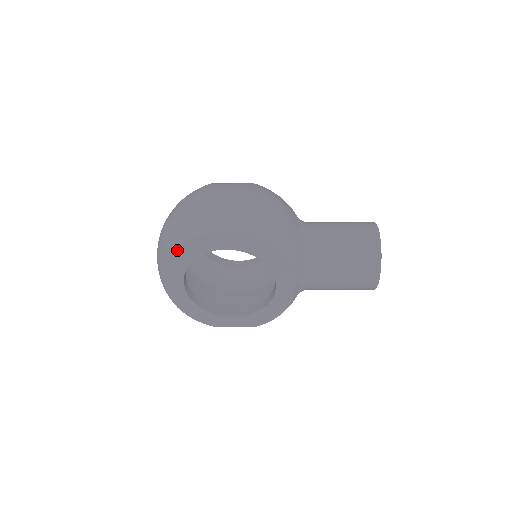
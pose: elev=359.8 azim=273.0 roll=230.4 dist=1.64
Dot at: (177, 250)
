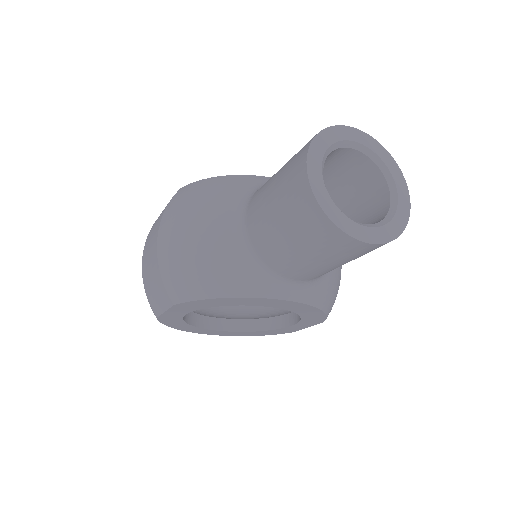
Dot at: (169, 326)
